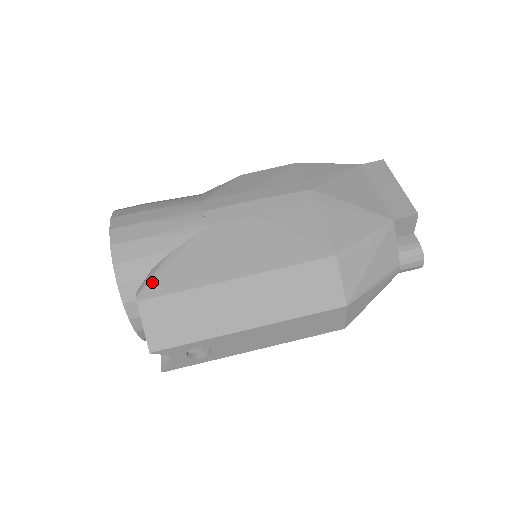
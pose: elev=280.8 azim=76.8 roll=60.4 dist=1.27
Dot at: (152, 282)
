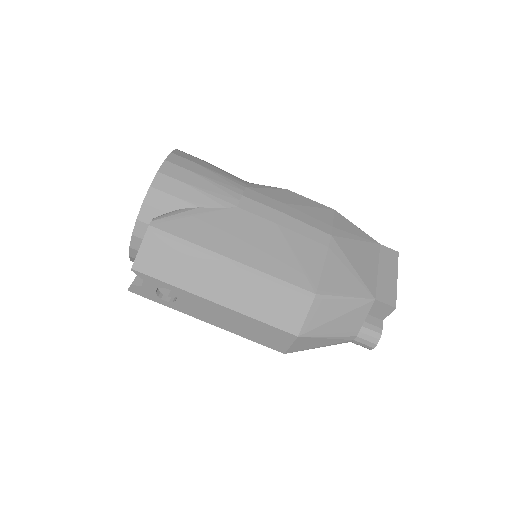
Dot at: (170, 219)
